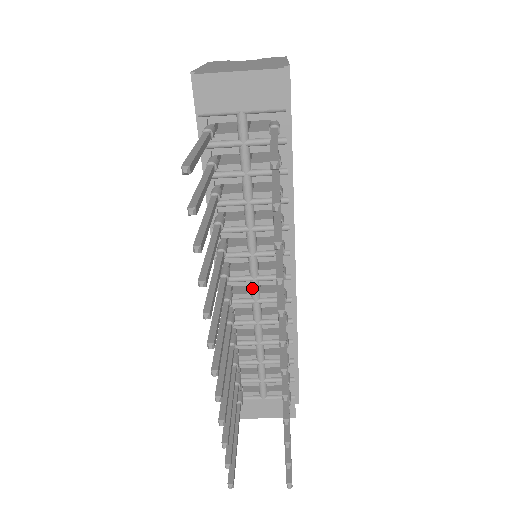
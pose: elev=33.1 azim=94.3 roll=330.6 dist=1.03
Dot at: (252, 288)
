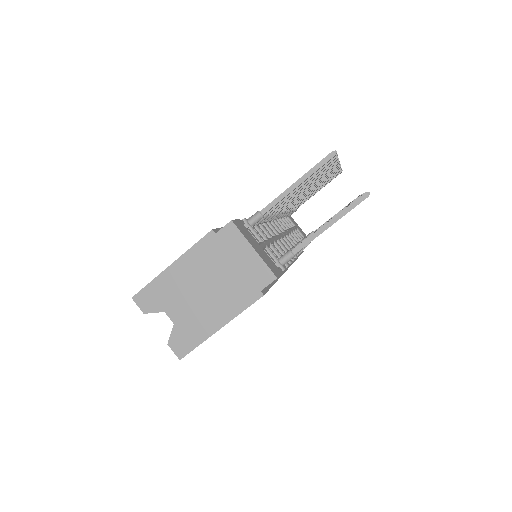
Dot at: (280, 233)
